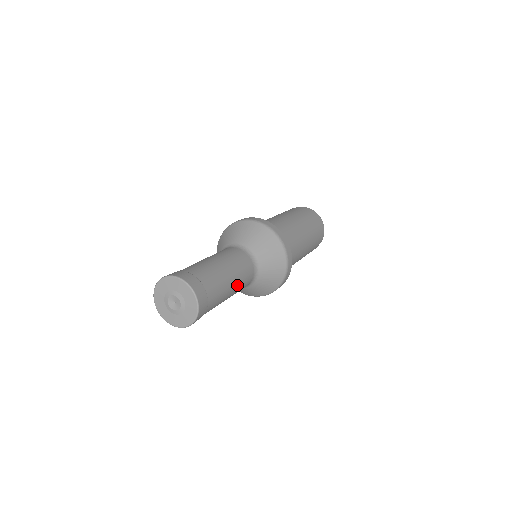
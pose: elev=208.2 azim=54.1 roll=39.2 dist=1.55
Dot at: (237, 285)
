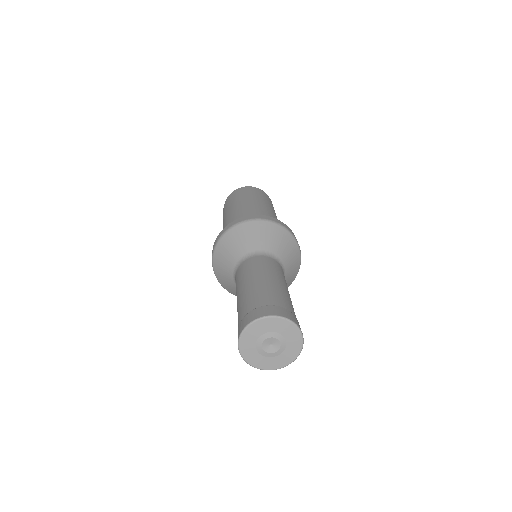
Dot at: occluded
